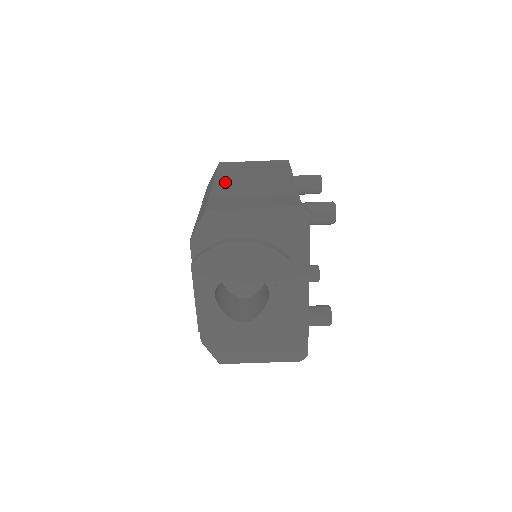
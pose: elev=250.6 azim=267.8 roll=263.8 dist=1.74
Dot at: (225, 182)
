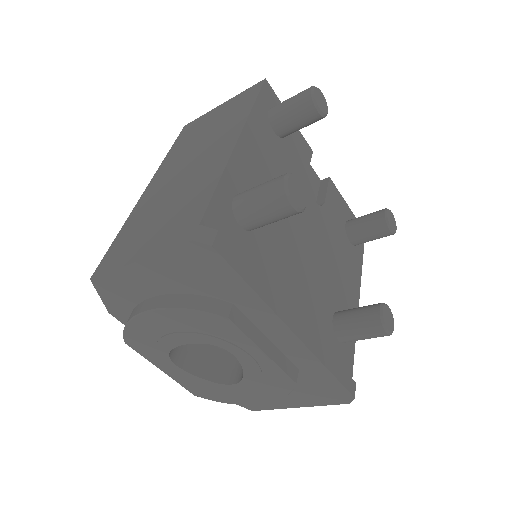
Dot at: (155, 185)
